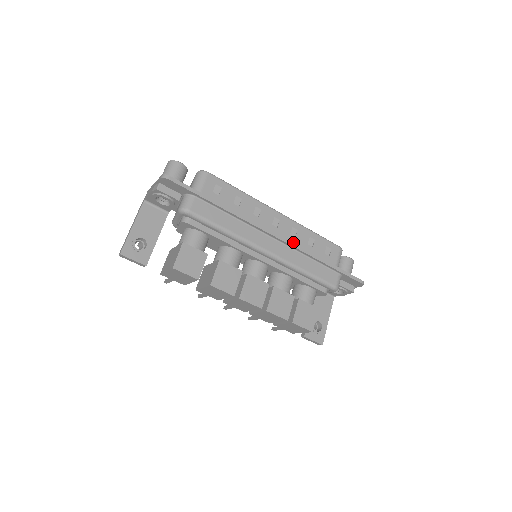
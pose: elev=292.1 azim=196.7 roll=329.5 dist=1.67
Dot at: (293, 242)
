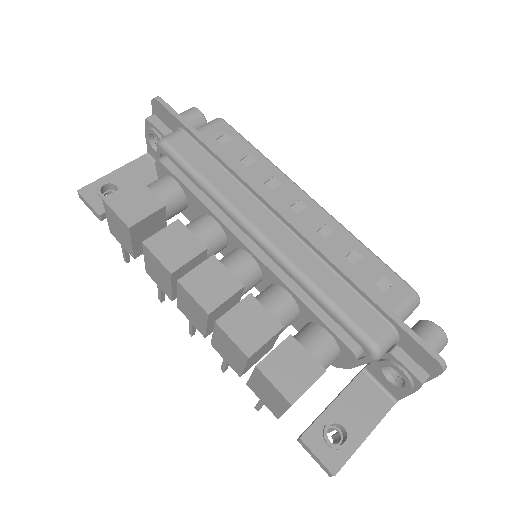
Dot at: occluded
